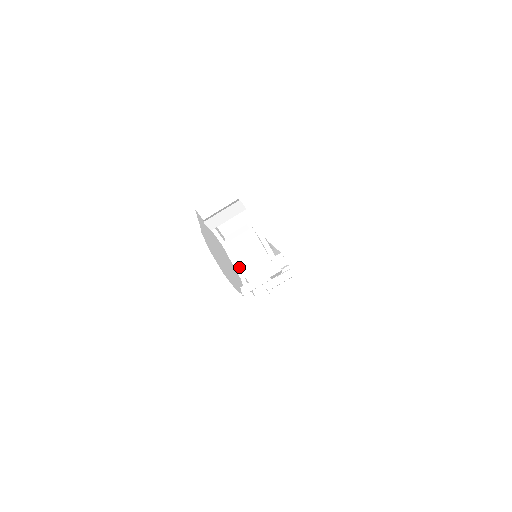
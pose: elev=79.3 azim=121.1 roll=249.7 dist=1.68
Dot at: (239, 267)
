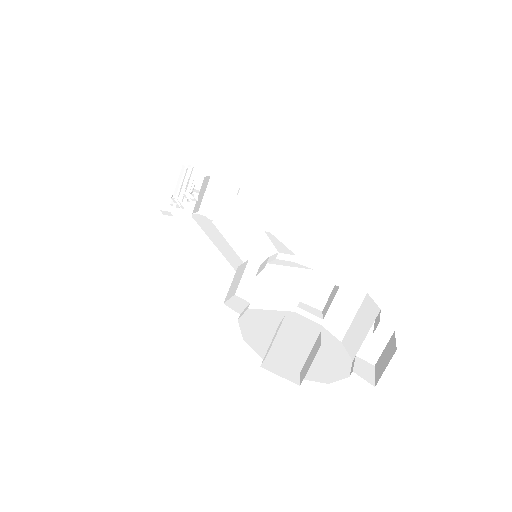
Dot at: (284, 306)
